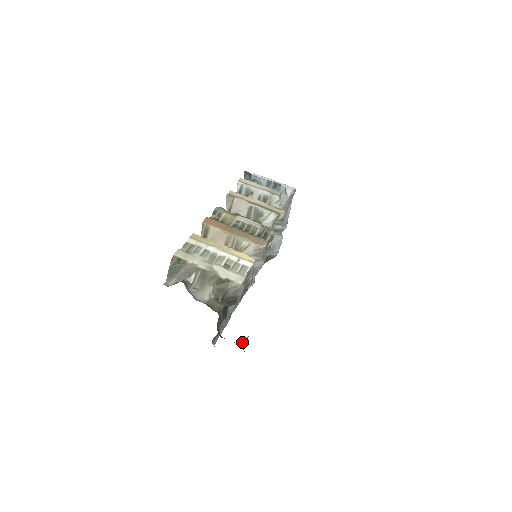
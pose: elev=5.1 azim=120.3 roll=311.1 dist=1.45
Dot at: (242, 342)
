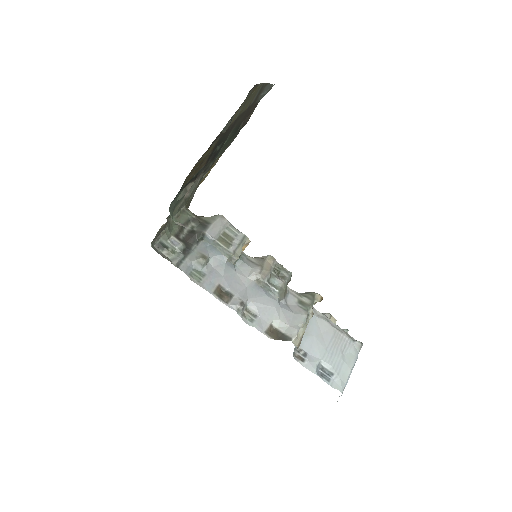
Dot at: (176, 222)
